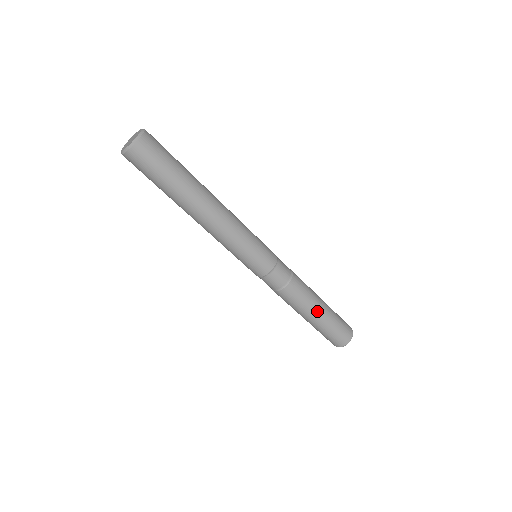
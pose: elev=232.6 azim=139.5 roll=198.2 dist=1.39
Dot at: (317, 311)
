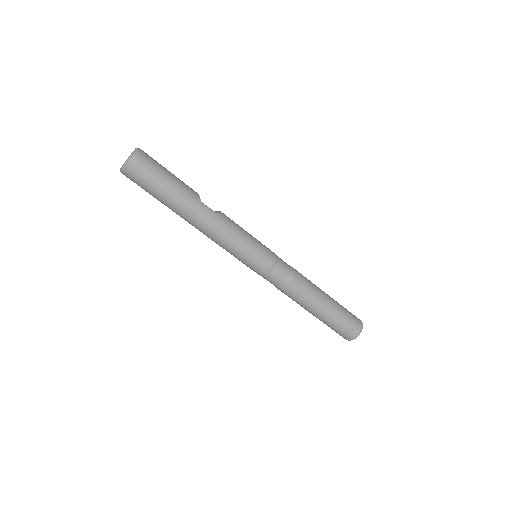
Dot at: (315, 311)
